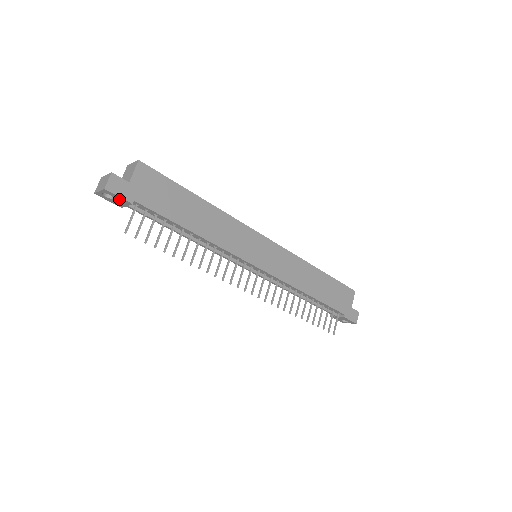
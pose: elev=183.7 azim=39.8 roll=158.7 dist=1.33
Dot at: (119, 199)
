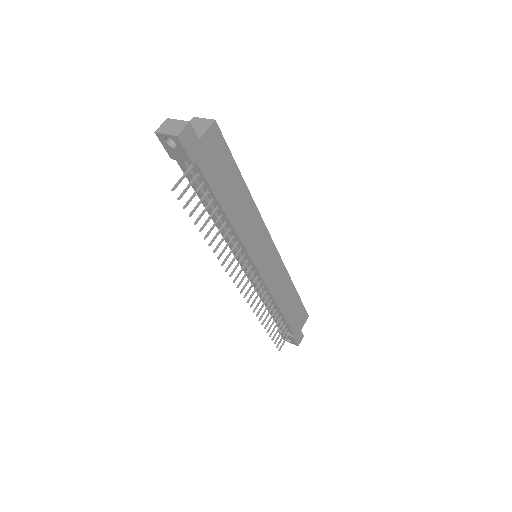
Dot at: (181, 152)
